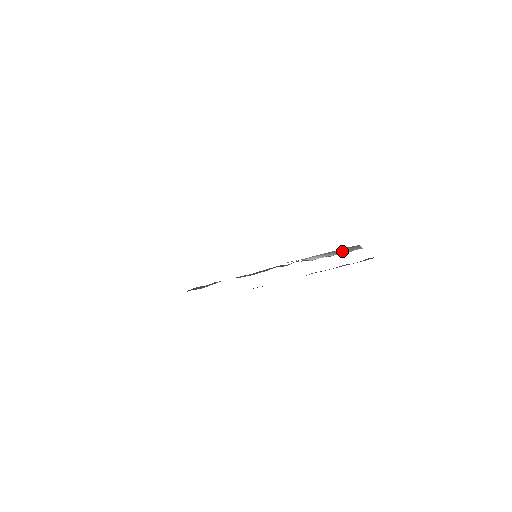
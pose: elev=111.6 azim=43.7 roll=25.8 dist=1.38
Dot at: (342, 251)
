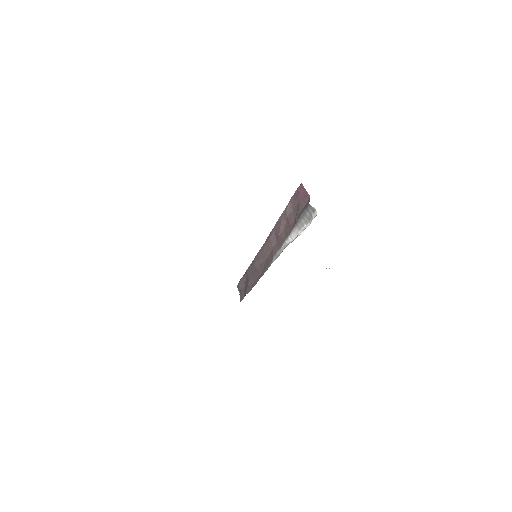
Dot at: (304, 219)
